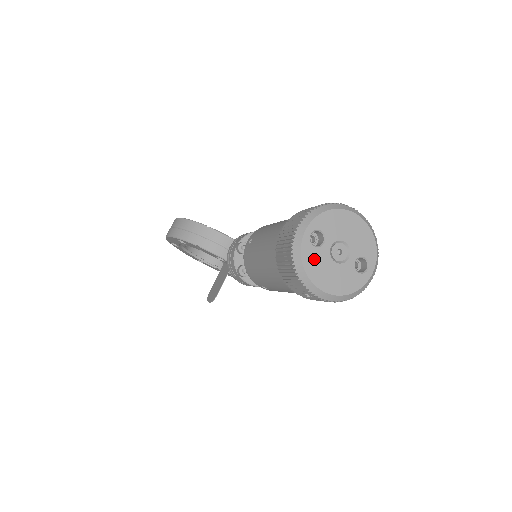
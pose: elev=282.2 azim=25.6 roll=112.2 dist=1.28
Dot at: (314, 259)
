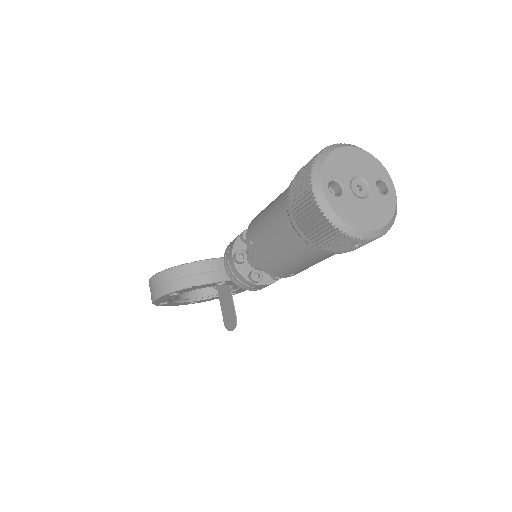
Dot at: (346, 208)
